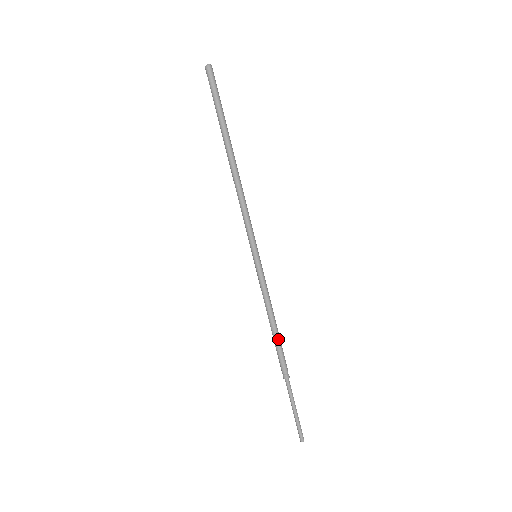
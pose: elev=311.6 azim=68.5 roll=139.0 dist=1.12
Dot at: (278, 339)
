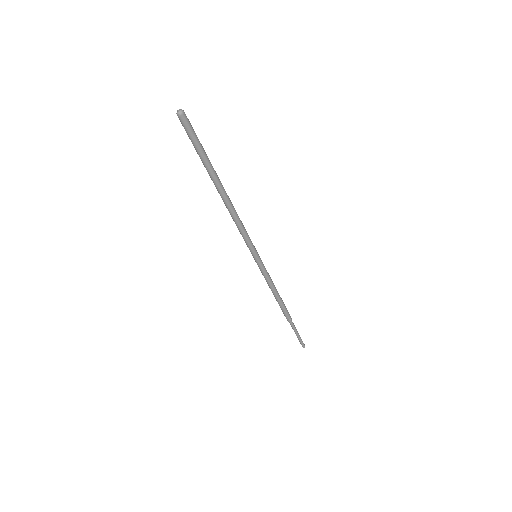
Dot at: (282, 301)
